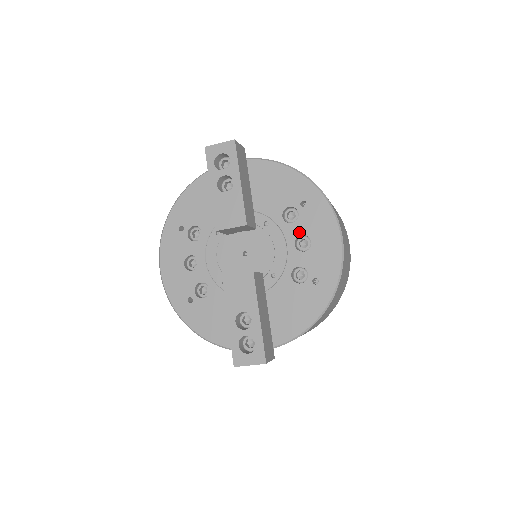
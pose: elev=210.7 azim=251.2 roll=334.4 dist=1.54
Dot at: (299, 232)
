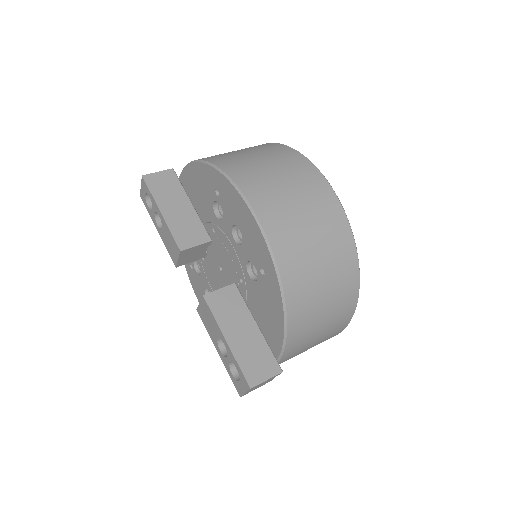
Dot at: (229, 225)
